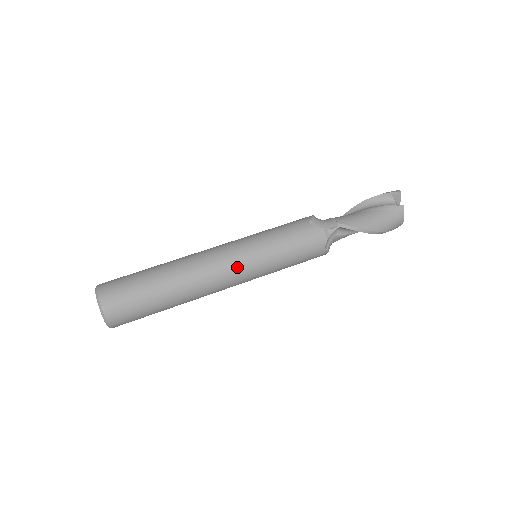
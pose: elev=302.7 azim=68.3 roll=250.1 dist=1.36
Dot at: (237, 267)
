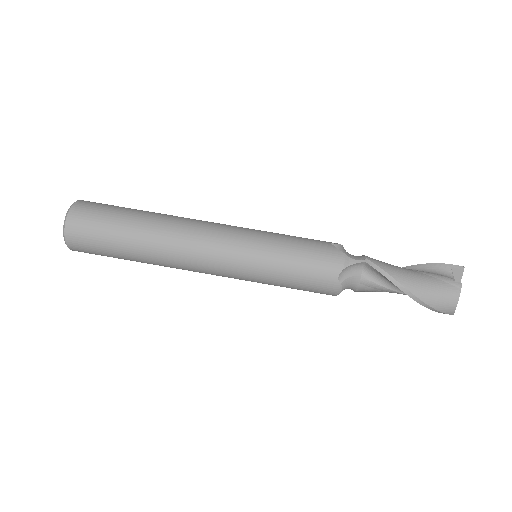
Dot at: (225, 244)
